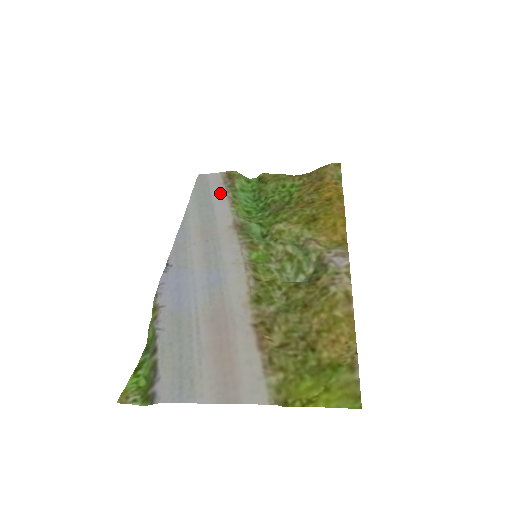
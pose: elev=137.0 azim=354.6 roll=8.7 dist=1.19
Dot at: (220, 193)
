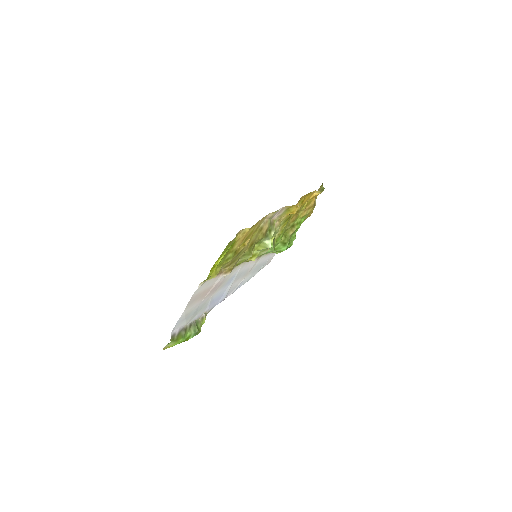
Dot at: (268, 256)
